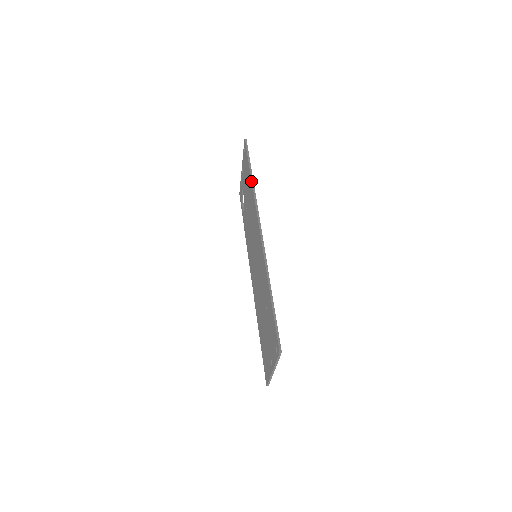
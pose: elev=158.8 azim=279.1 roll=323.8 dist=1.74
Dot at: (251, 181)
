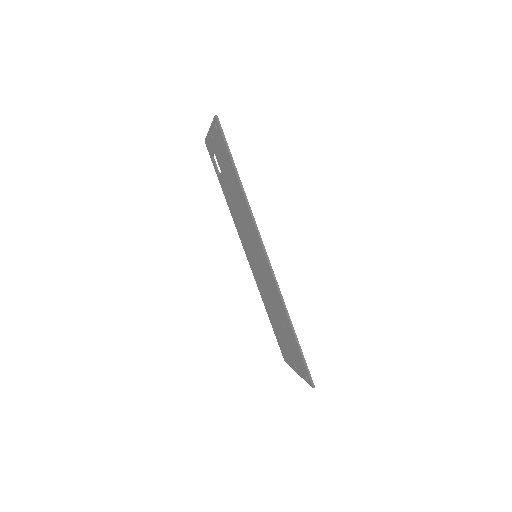
Dot at: (240, 188)
